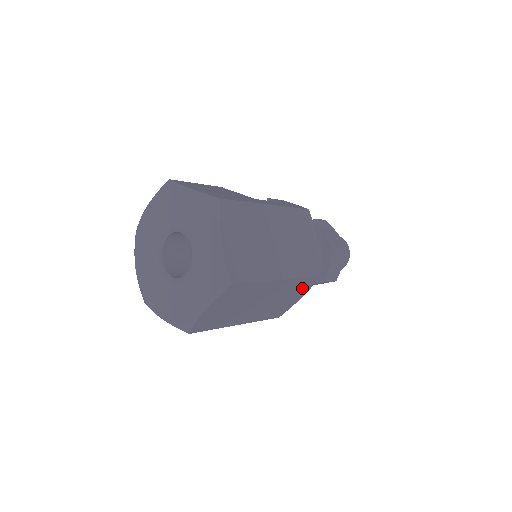
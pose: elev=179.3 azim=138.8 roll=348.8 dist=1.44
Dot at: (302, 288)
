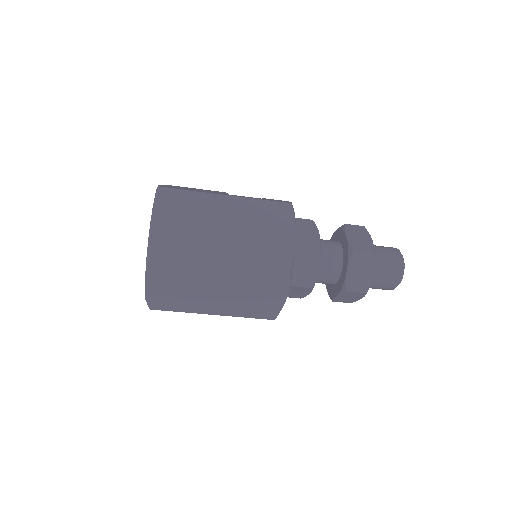
Dot at: (273, 282)
